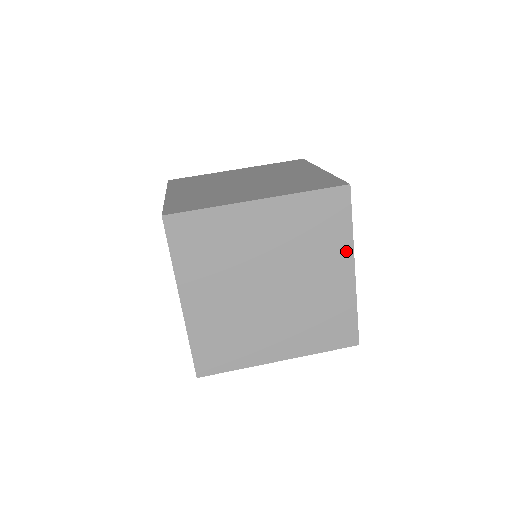
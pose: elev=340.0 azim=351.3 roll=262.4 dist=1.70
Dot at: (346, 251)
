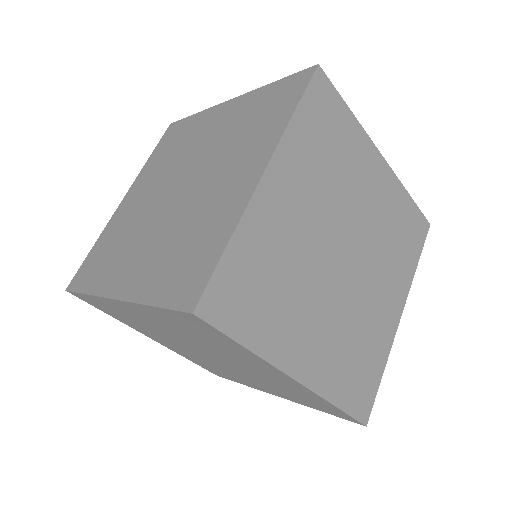
Dot at: (264, 363)
